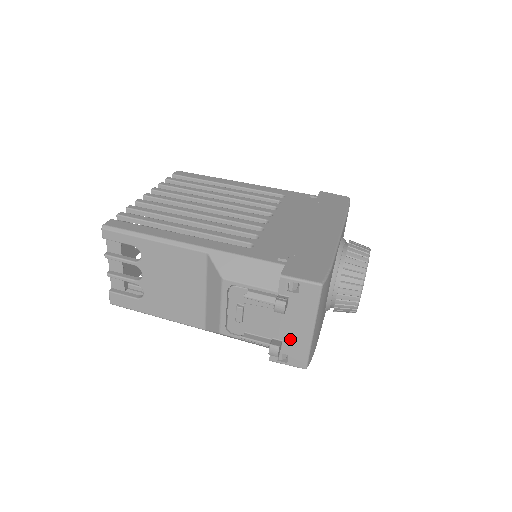
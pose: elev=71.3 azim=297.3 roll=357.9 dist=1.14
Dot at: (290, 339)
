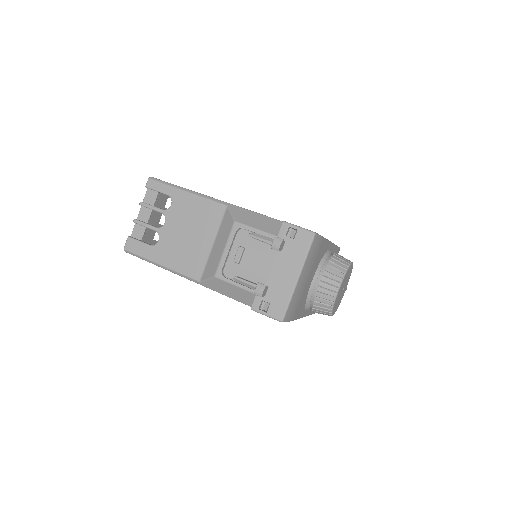
Dot at: (276, 286)
